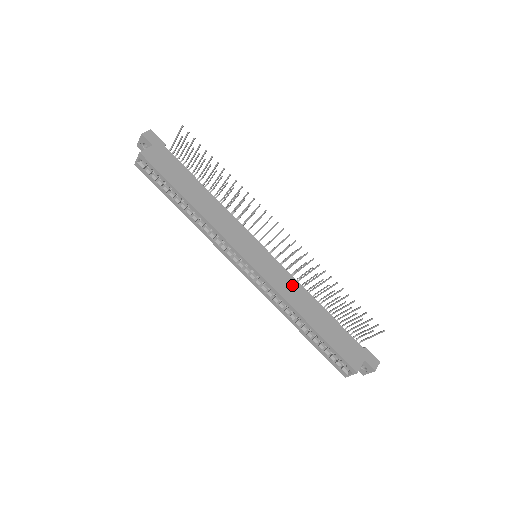
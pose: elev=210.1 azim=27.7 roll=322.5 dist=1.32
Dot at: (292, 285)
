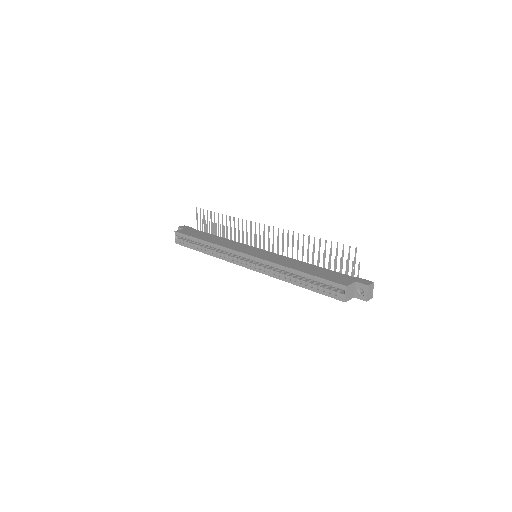
Dot at: (283, 259)
